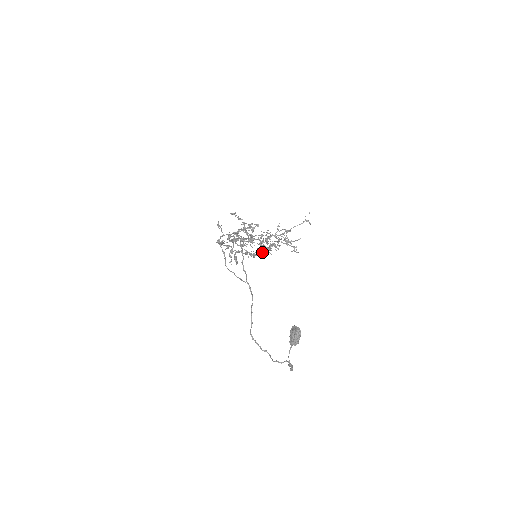
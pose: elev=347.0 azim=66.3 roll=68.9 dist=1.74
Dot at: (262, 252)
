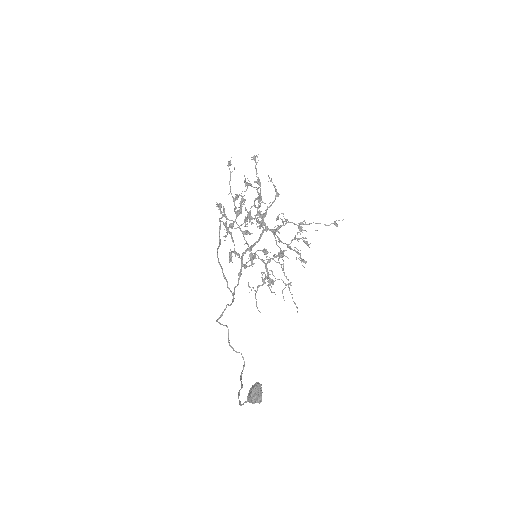
Dot at: occluded
